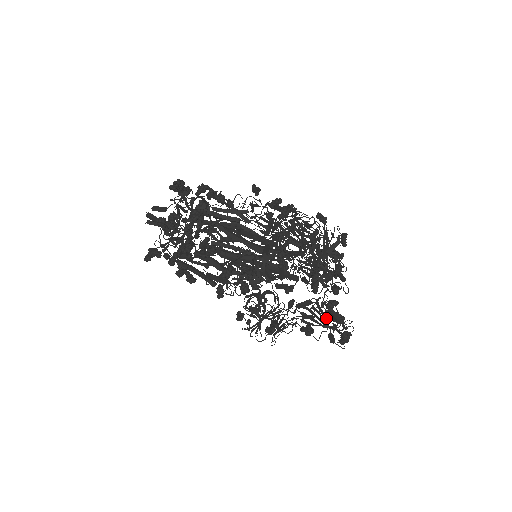
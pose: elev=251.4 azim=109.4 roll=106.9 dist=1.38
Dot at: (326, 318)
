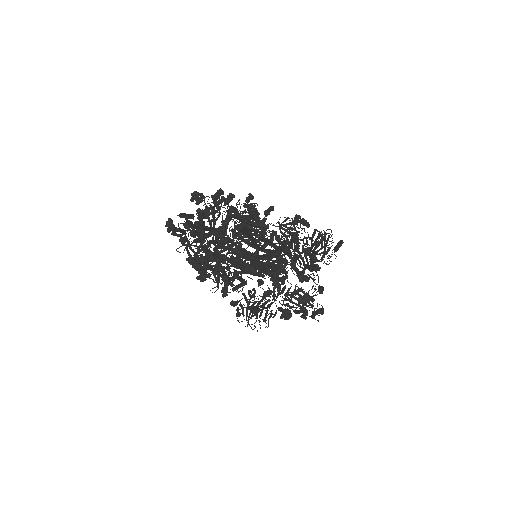
Dot at: (312, 300)
